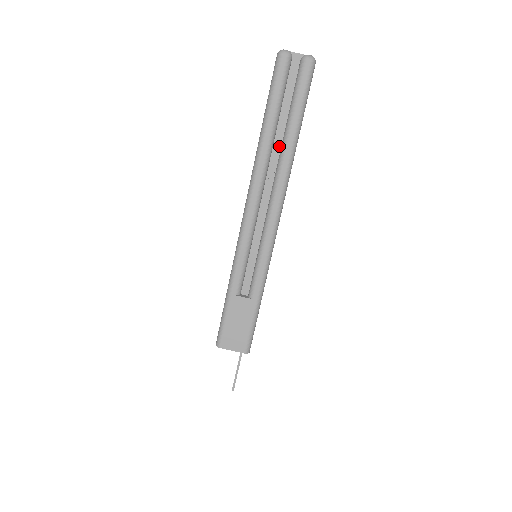
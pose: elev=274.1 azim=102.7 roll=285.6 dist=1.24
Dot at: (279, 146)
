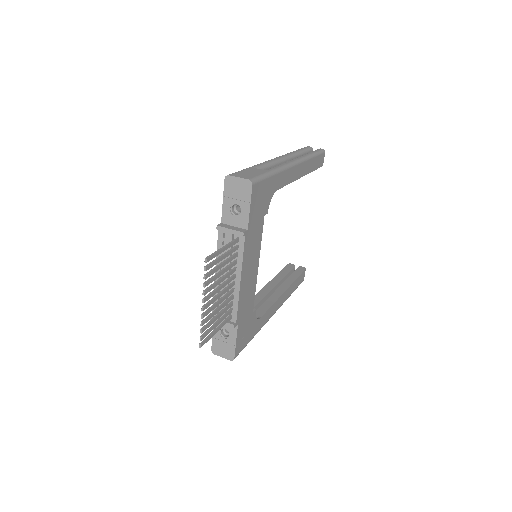
Dot at: occluded
